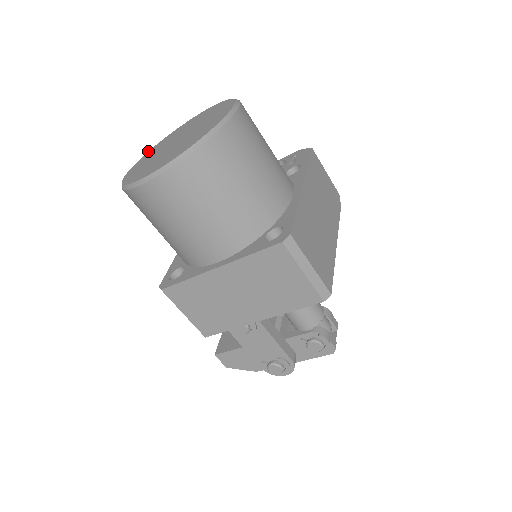
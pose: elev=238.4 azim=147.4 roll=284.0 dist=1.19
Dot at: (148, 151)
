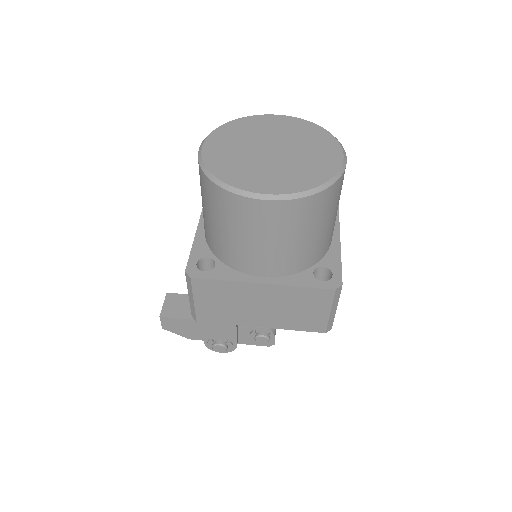
Dot at: occluded
